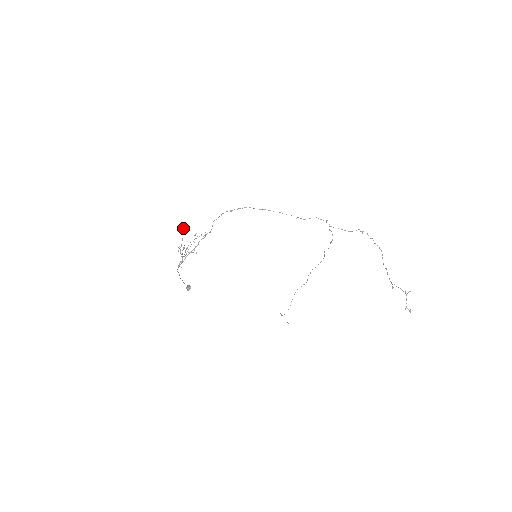
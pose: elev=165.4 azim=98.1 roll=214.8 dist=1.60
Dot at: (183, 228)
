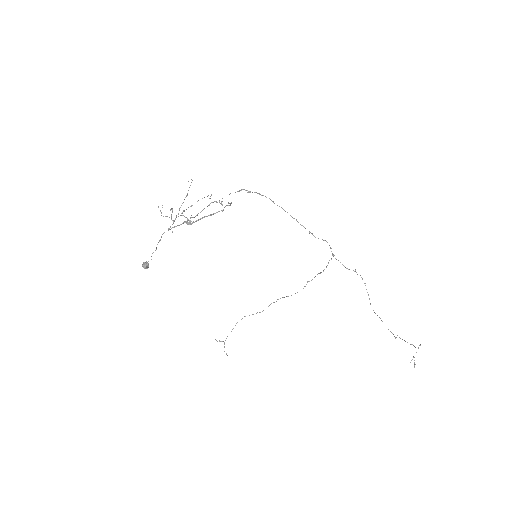
Dot at: occluded
